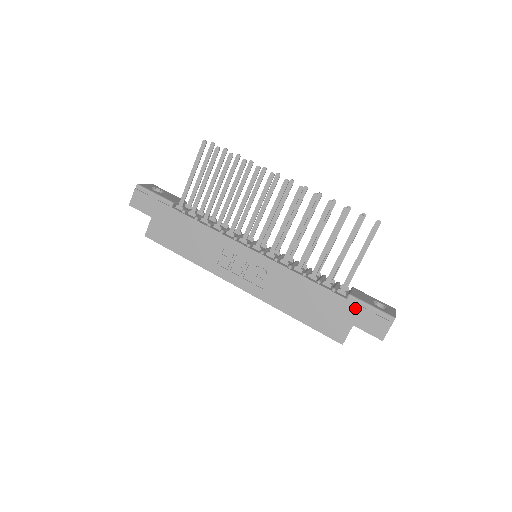
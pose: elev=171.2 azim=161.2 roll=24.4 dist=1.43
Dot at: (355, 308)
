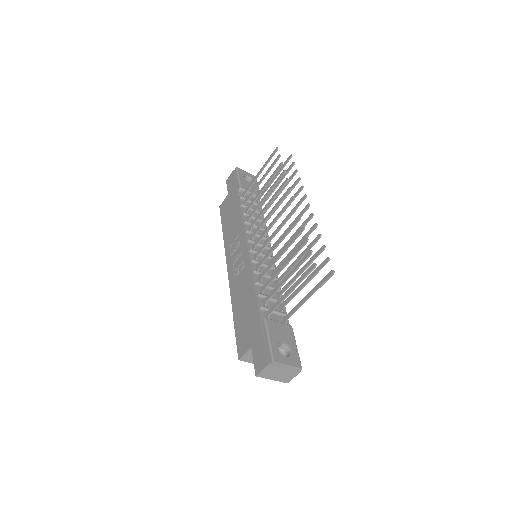
Dot at: (260, 332)
